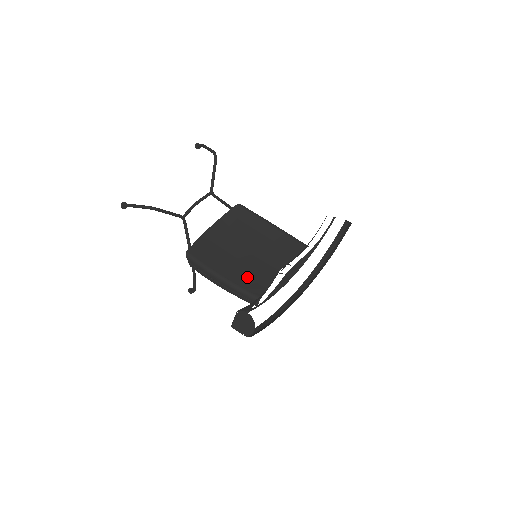
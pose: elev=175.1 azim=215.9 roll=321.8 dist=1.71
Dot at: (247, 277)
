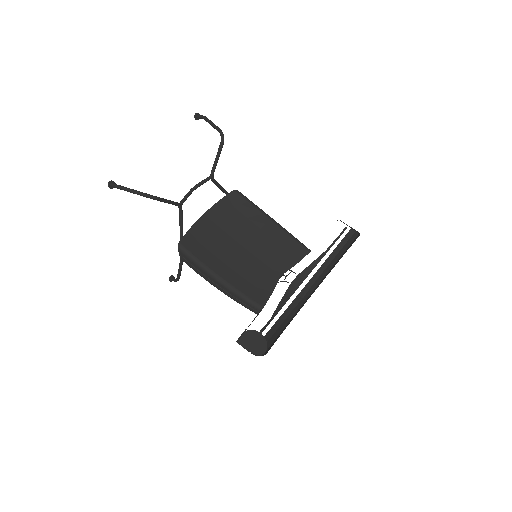
Dot at: (247, 280)
